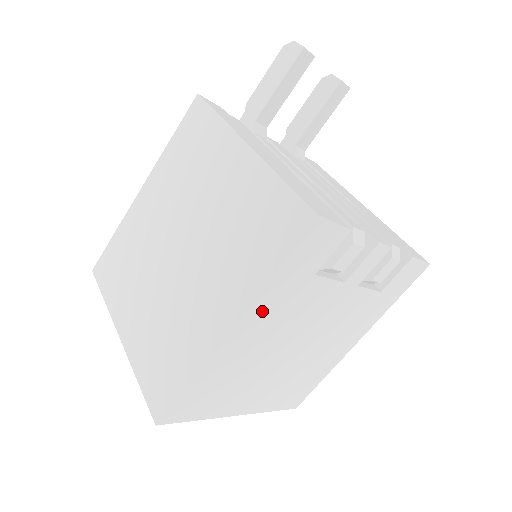
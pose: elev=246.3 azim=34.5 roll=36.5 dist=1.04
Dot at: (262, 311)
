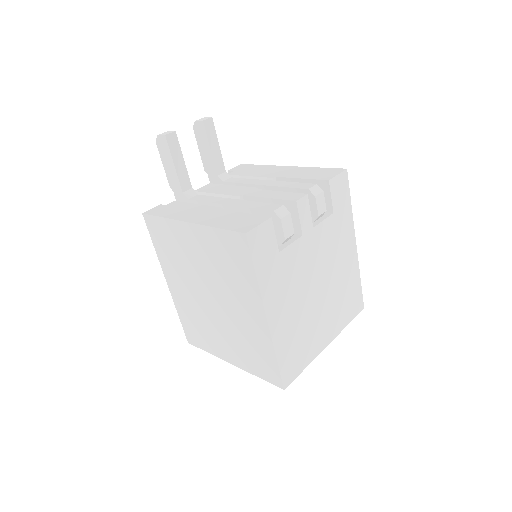
Dot at: (272, 294)
